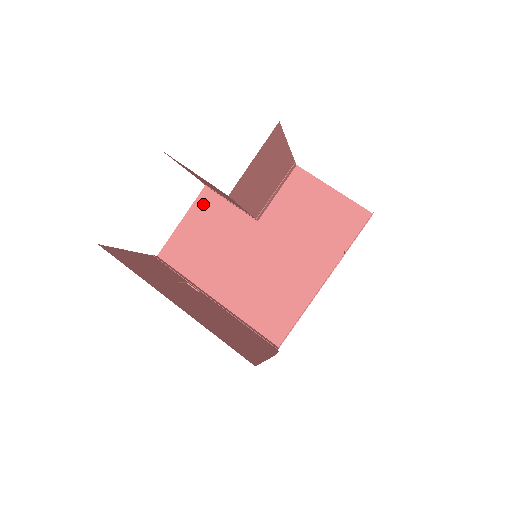
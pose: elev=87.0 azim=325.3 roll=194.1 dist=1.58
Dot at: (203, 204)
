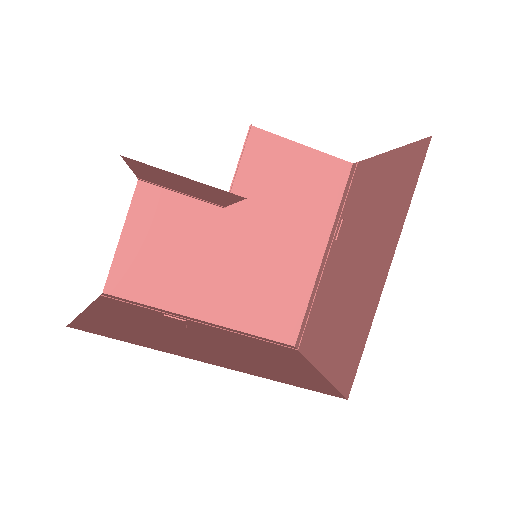
Dot at: (144, 206)
